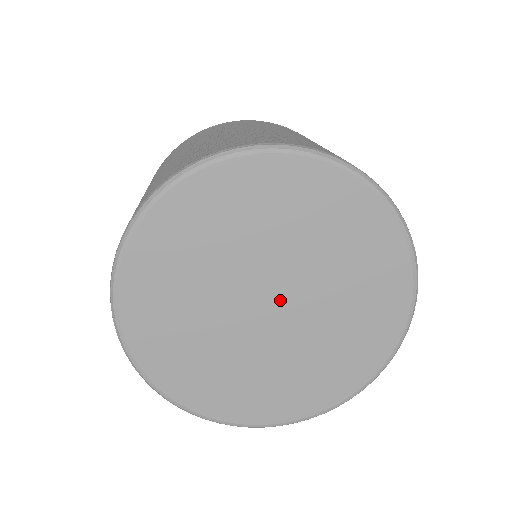
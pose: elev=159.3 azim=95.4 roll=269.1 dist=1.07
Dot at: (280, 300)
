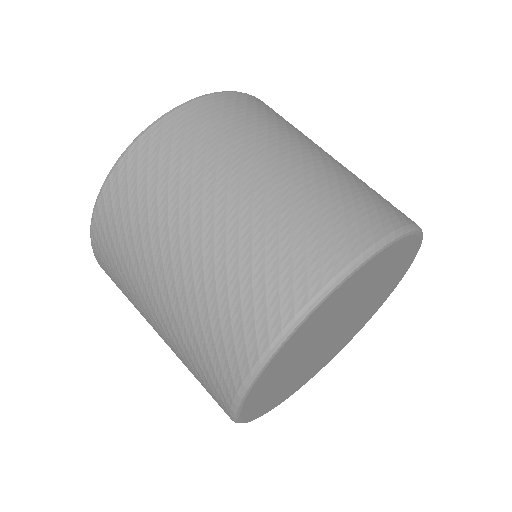
Dot at: (341, 327)
